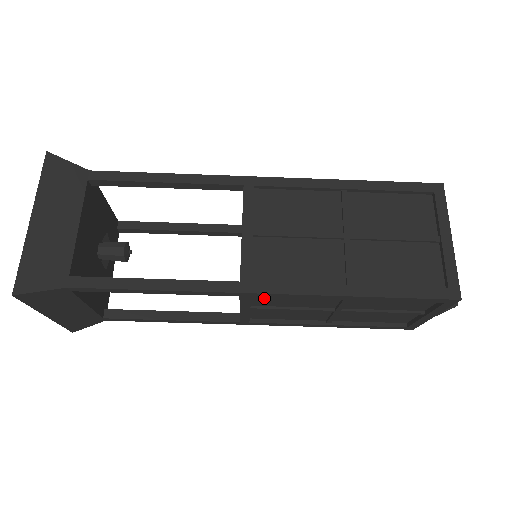
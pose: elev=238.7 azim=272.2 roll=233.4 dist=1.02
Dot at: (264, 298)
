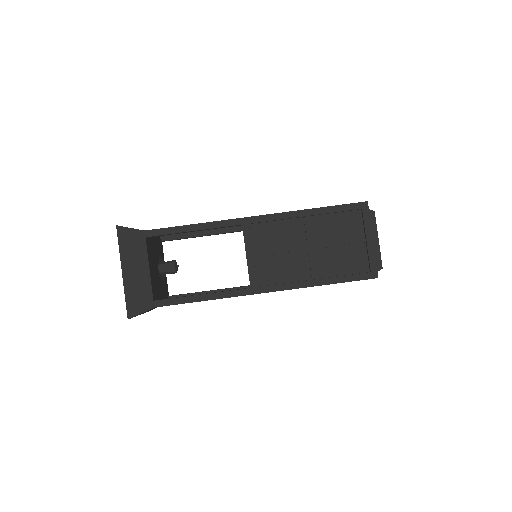
Dot at: occluded
